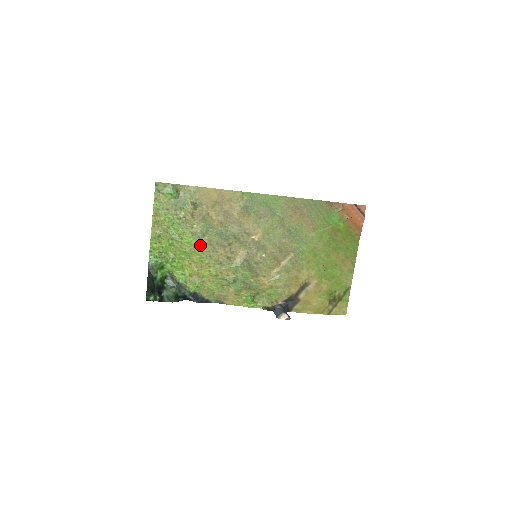
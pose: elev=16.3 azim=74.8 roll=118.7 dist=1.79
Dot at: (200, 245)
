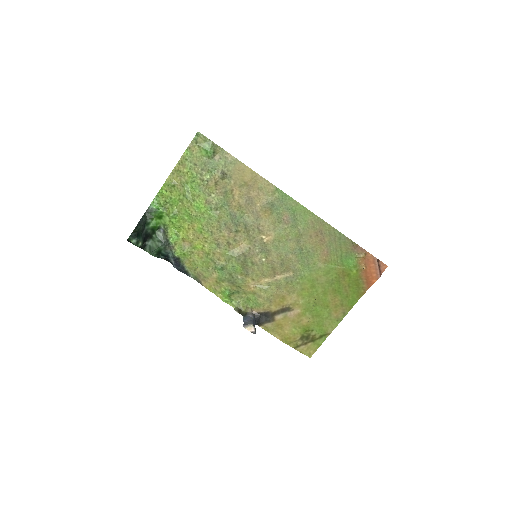
Dot at: (208, 216)
